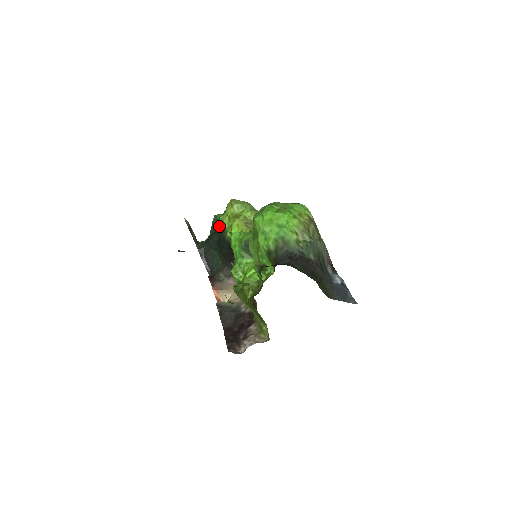
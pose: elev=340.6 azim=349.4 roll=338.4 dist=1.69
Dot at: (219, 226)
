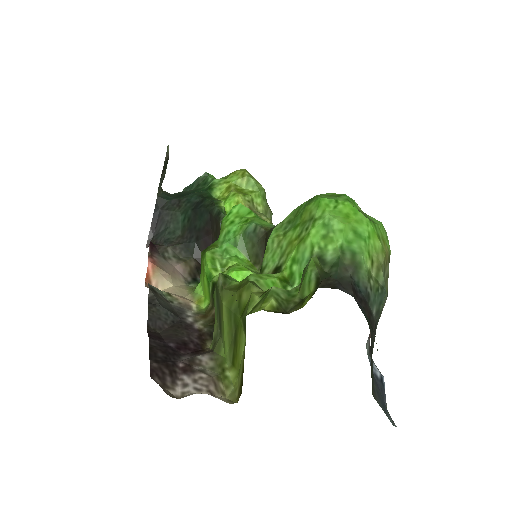
Dot at: (208, 188)
